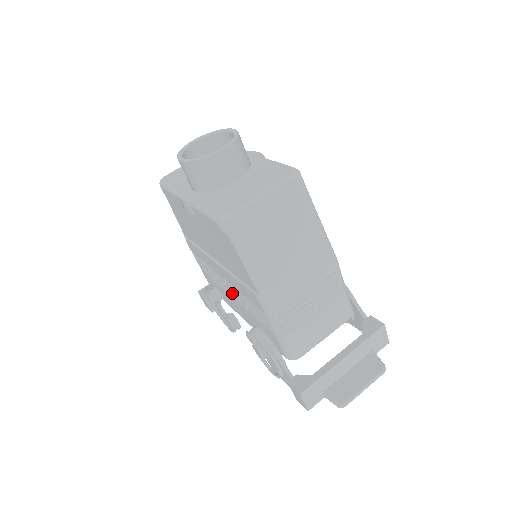
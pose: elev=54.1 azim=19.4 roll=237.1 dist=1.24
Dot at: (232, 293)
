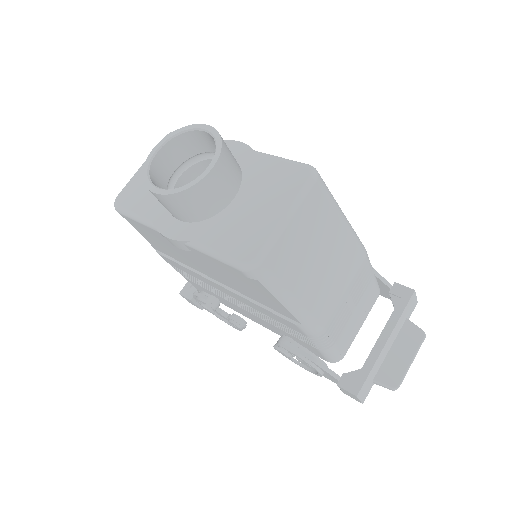
Dot at: (243, 307)
